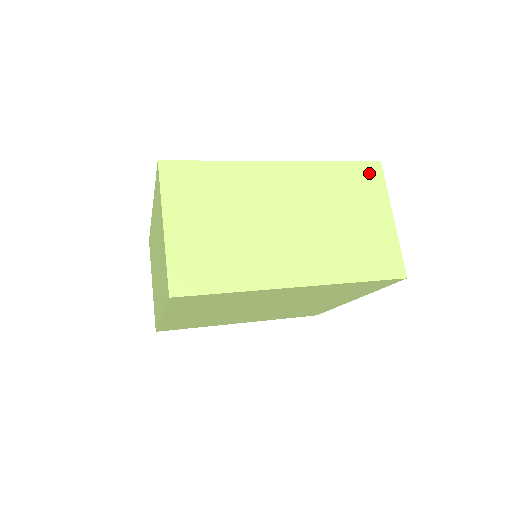
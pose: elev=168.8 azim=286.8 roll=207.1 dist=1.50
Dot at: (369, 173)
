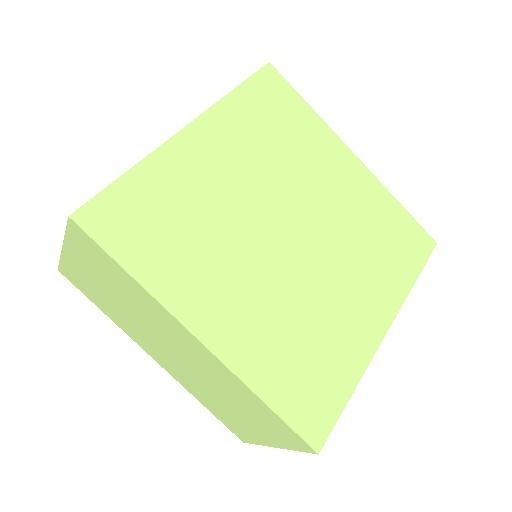
Dot at: occluded
